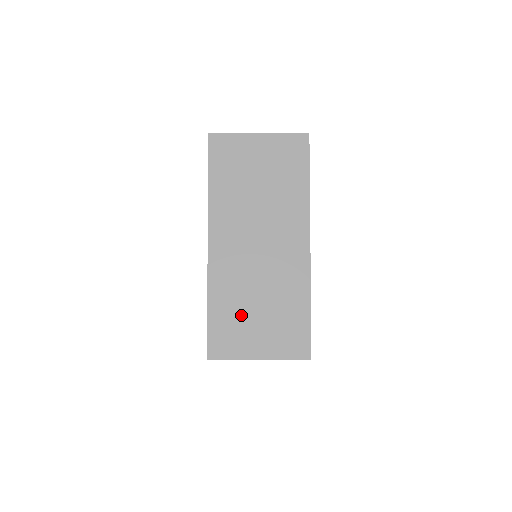
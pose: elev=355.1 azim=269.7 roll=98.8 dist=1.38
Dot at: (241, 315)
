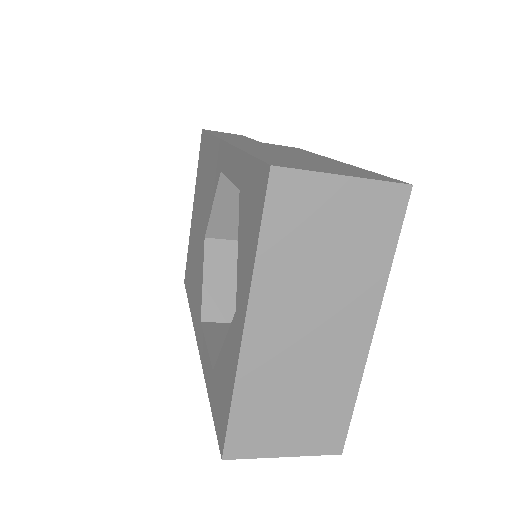
Dot at: (272, 412)
